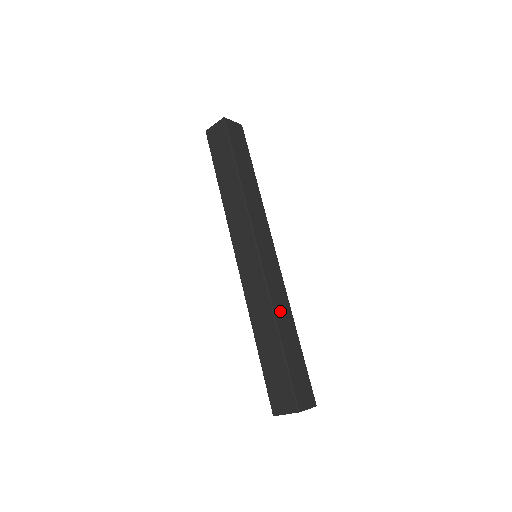
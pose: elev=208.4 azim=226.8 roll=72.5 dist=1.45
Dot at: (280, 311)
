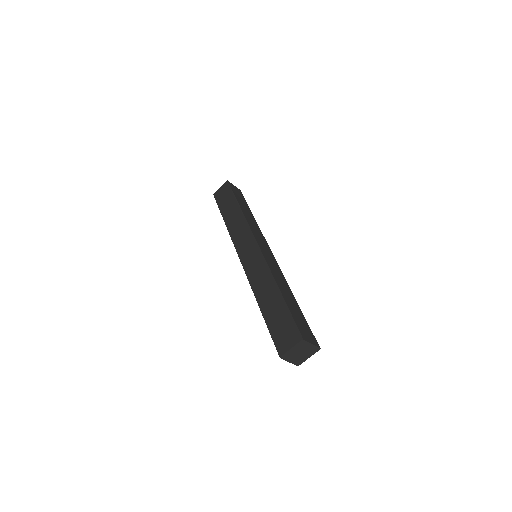
Dot at: (279, 280)
